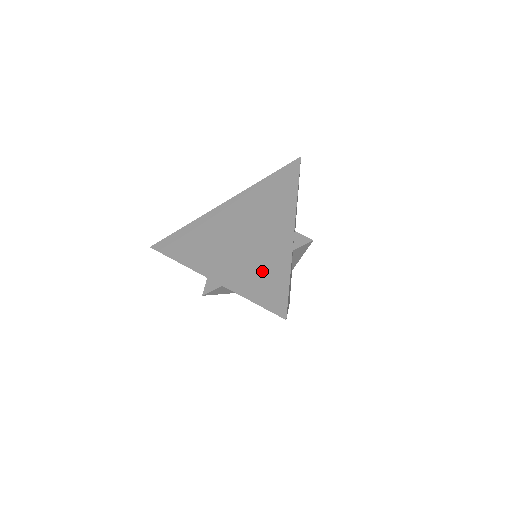
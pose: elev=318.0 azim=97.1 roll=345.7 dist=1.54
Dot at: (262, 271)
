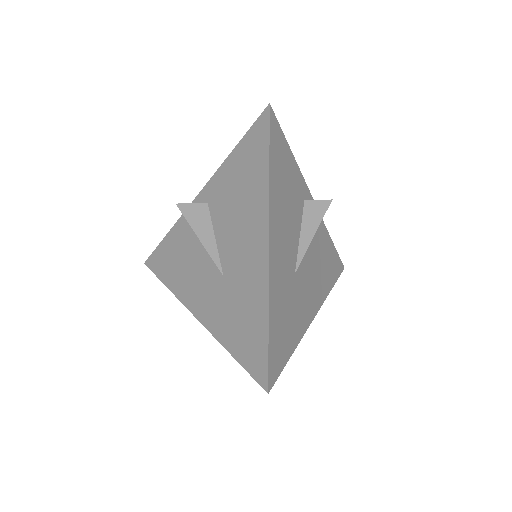
Dot at: occluded
